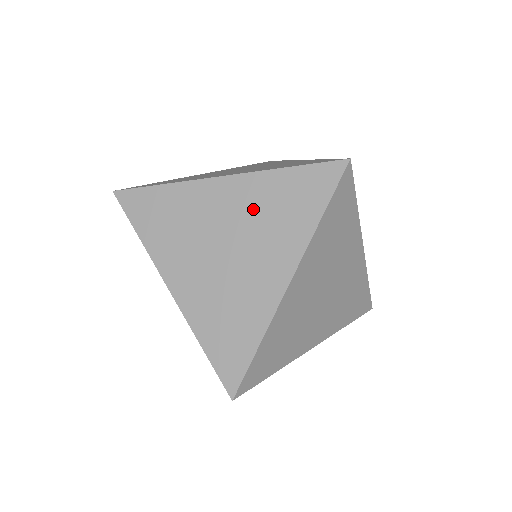
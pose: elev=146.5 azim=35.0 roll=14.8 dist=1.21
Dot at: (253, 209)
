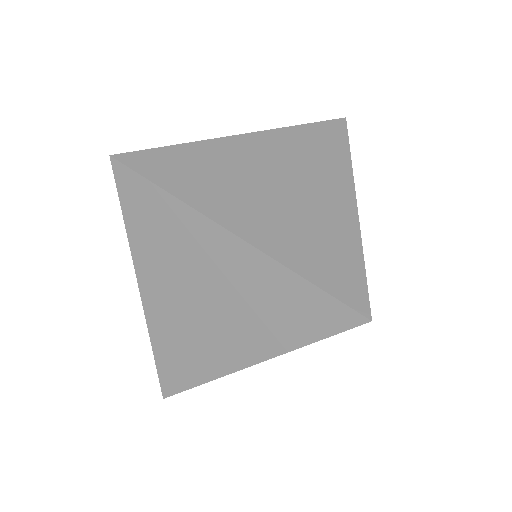
Dot at: (287, 153)
